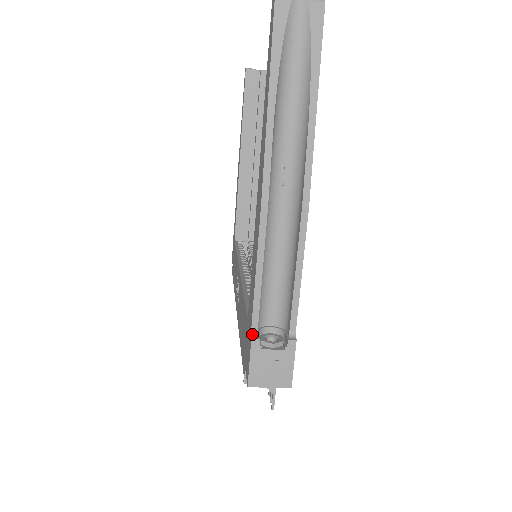
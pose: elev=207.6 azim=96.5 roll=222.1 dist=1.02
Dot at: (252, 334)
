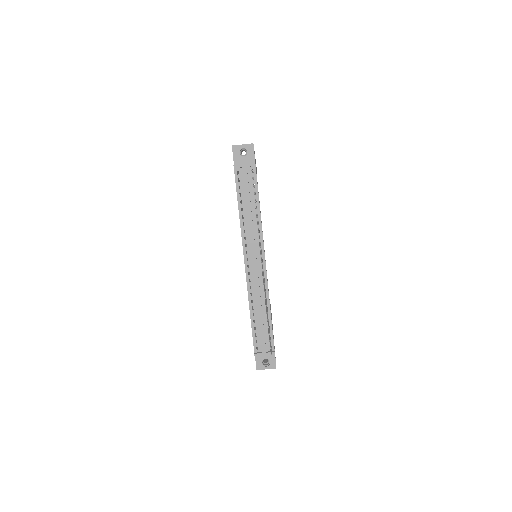
Dot at: occluded
